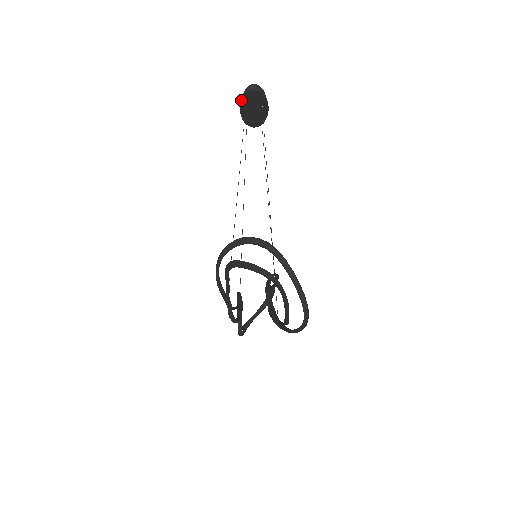
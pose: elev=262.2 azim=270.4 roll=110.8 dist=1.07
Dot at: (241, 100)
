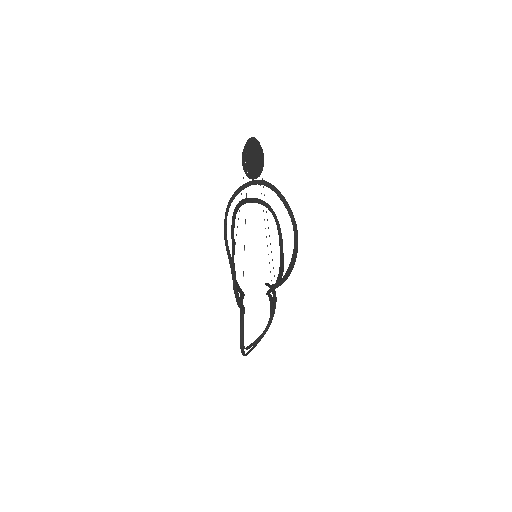
Dot at: (243, 151)
